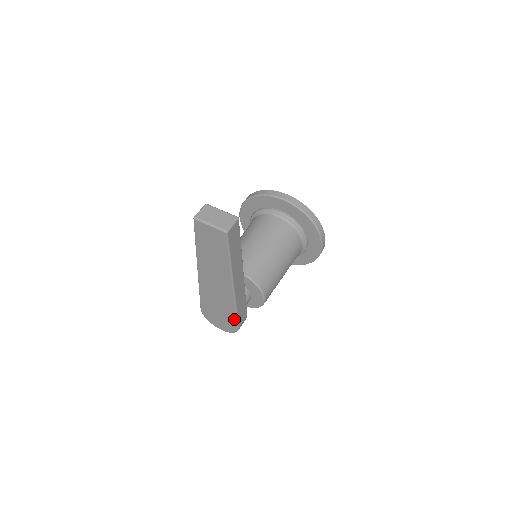
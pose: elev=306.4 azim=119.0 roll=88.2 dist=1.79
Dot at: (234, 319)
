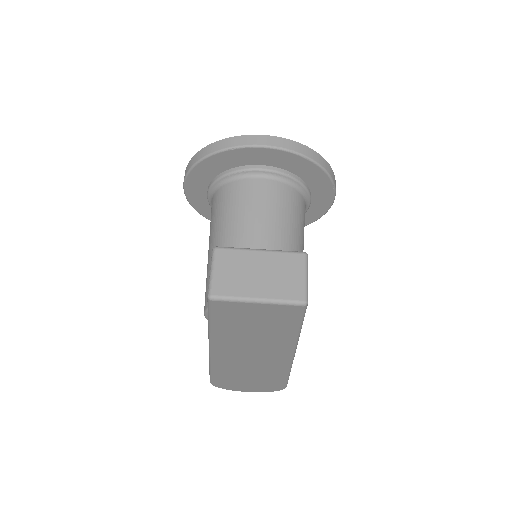
Dot at: (281, 383)
